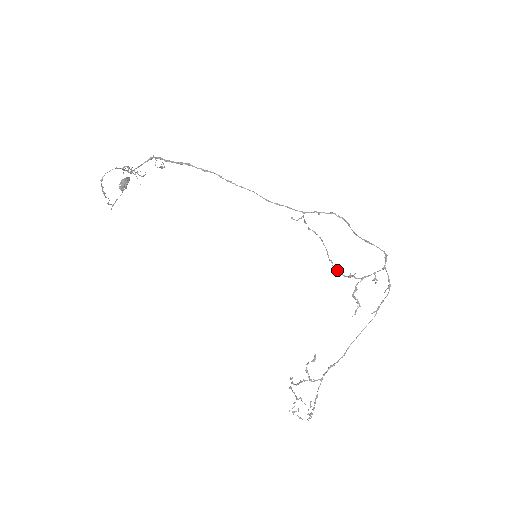
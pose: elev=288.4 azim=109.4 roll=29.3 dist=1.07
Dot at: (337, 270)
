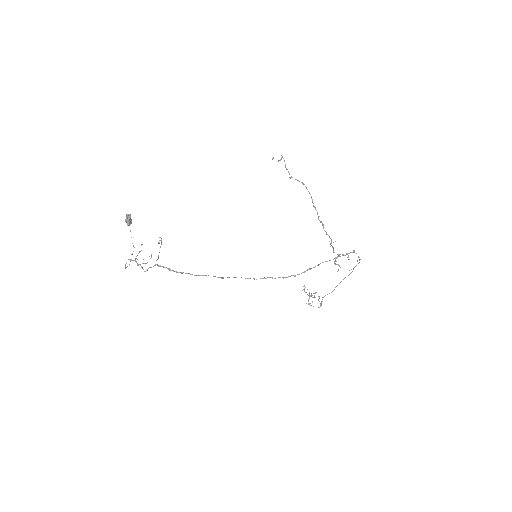
Dot at: (321, 222)
